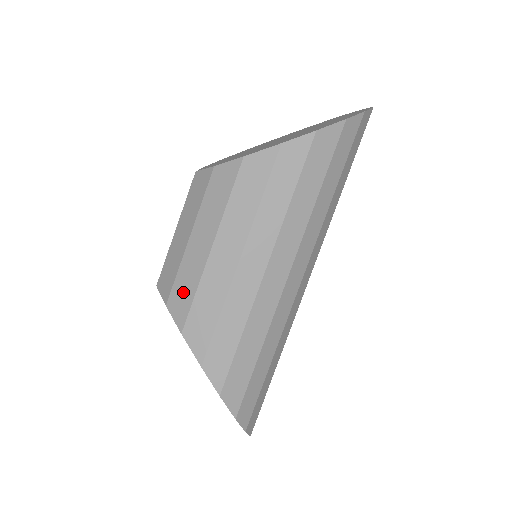
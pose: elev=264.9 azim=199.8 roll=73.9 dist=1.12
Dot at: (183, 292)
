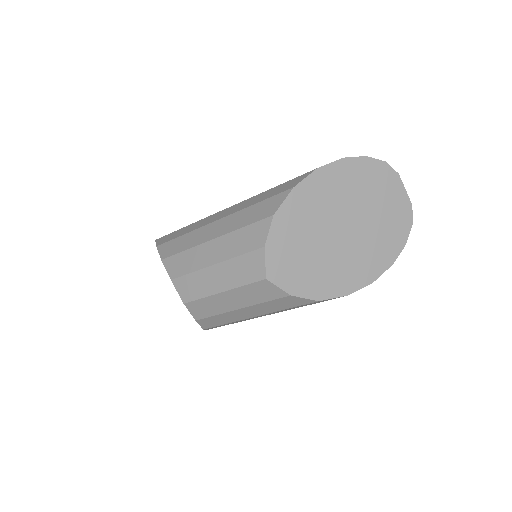
Dot at: (216, 321)
